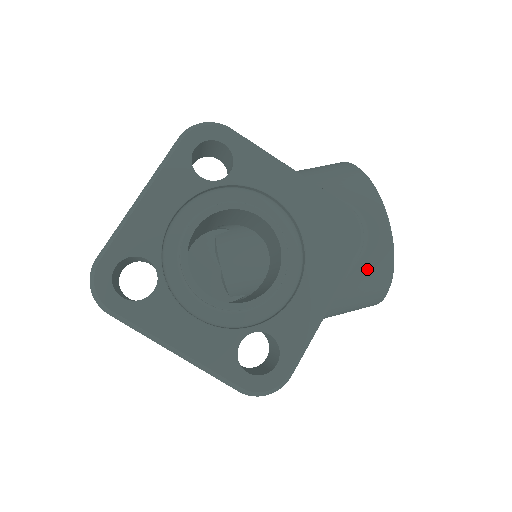
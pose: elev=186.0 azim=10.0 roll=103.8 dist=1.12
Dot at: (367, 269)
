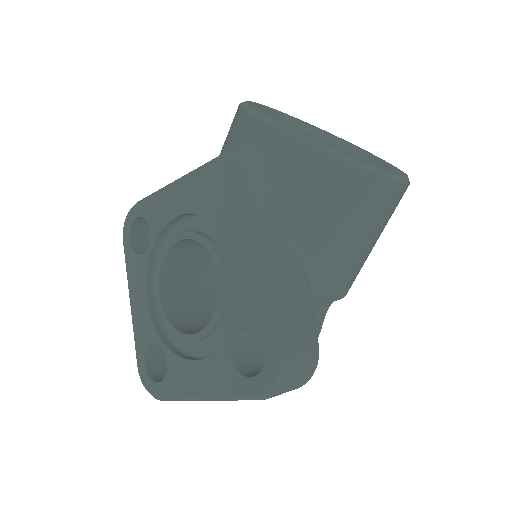
Dot at: (290, 179)
